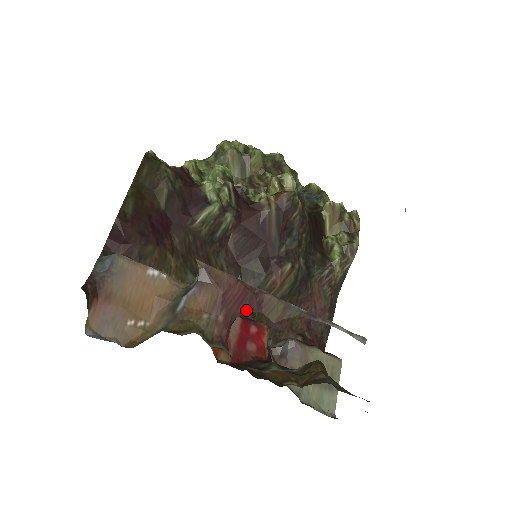
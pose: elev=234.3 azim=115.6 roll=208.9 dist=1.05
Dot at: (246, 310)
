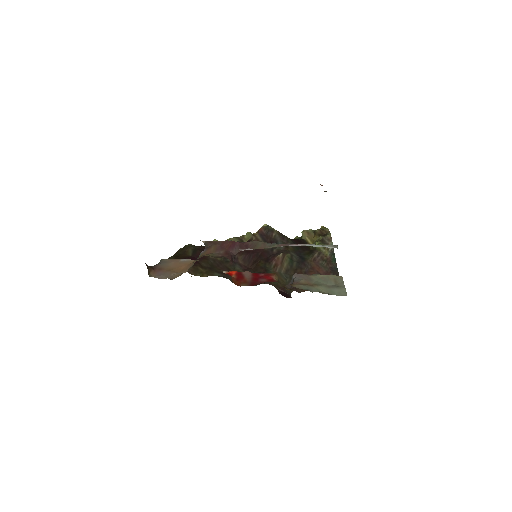
Dot at: (239, 251)
